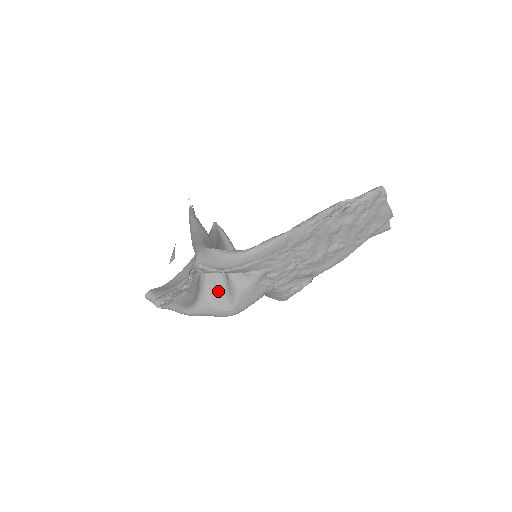
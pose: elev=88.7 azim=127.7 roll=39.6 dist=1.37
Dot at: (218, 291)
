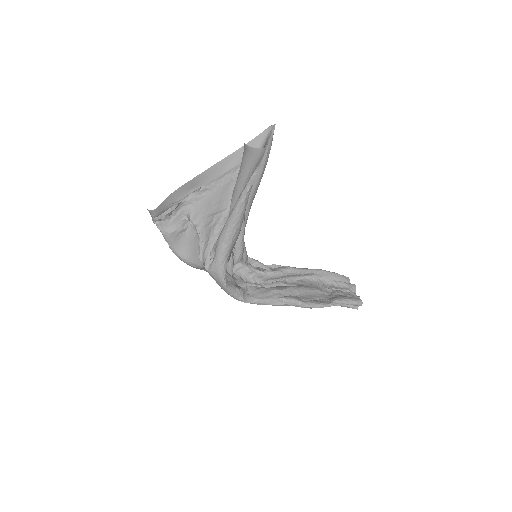
Dot at: occluded
